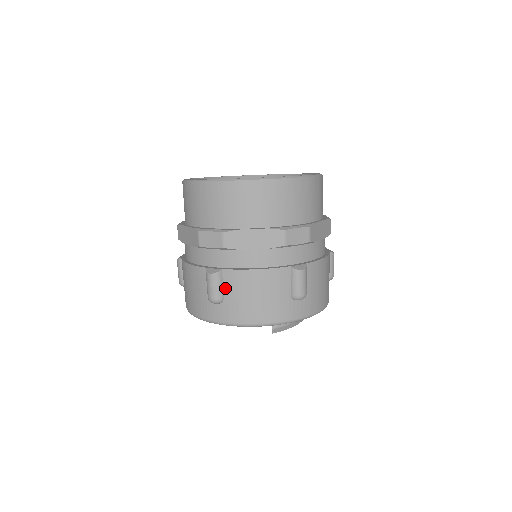
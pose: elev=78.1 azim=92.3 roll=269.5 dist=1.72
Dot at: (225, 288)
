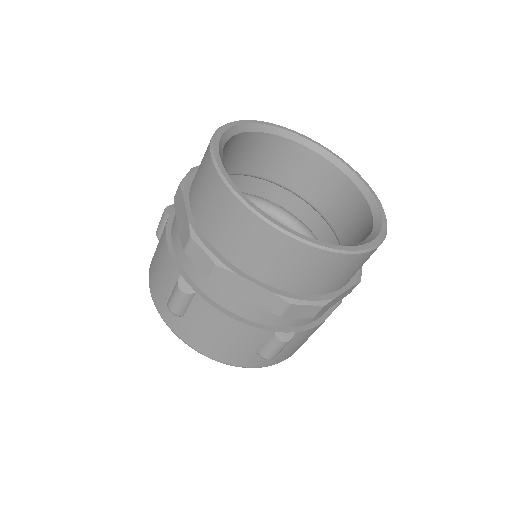
Dot at: (190, 309)
